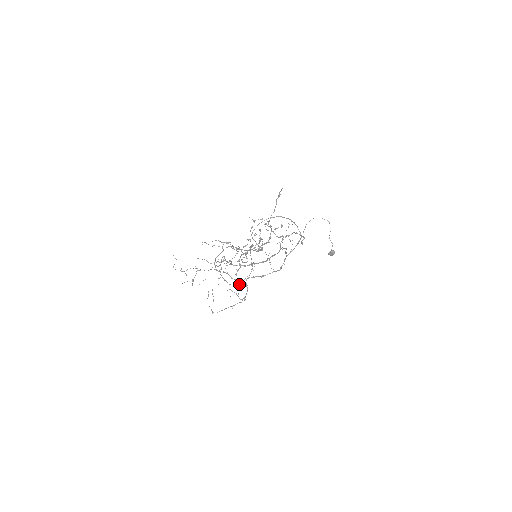
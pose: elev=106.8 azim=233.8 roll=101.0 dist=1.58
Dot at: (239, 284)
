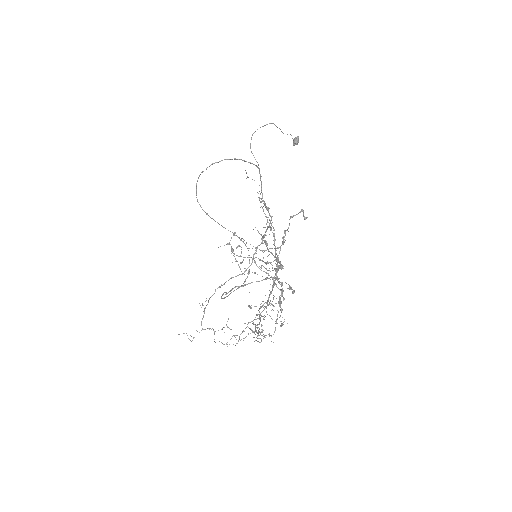
Dot at: (249, 269)
